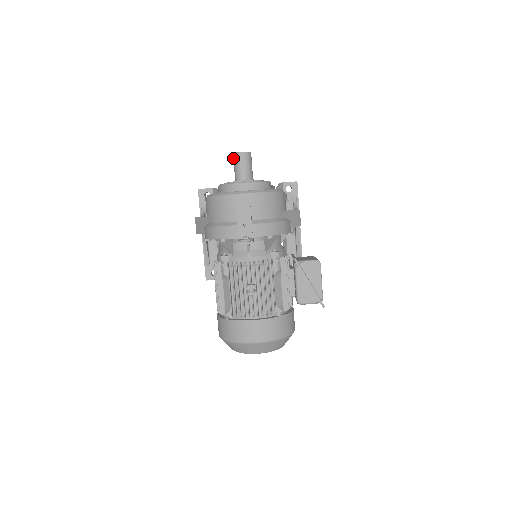
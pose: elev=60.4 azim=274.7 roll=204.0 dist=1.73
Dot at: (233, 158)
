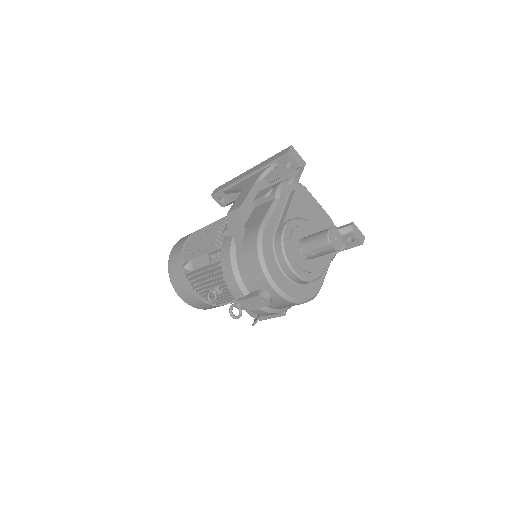
Dot at: (323, 233)
